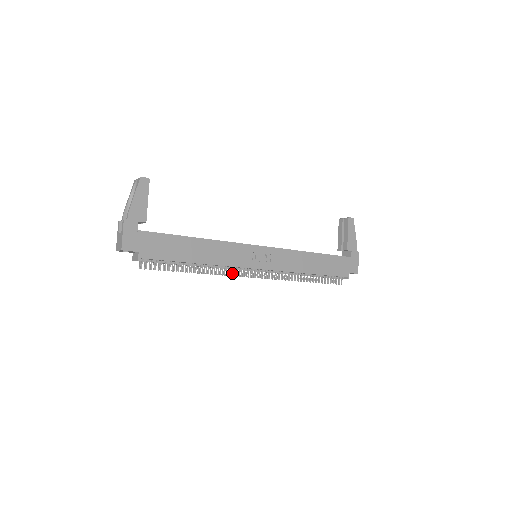
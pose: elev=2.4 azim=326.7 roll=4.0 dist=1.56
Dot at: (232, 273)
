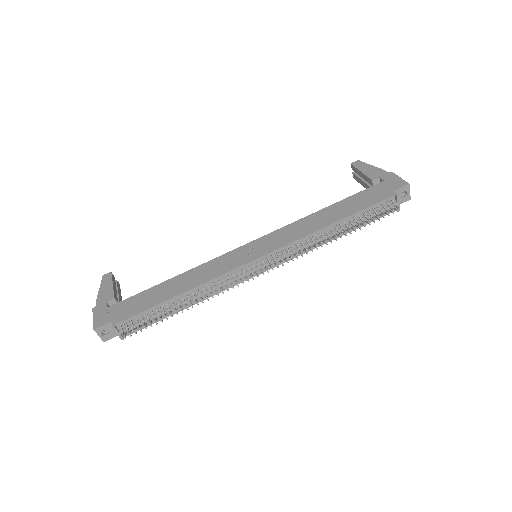
Dot at: (231, 283)
